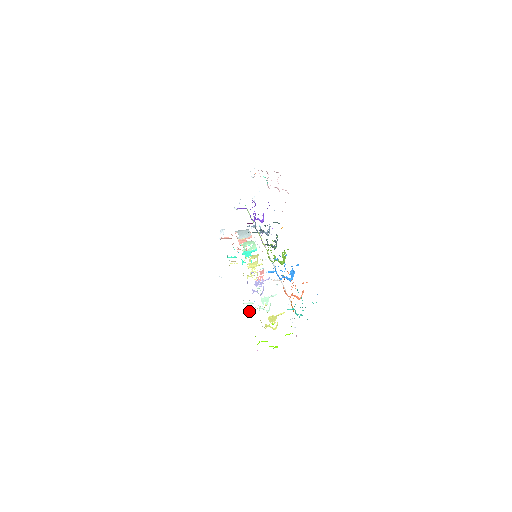
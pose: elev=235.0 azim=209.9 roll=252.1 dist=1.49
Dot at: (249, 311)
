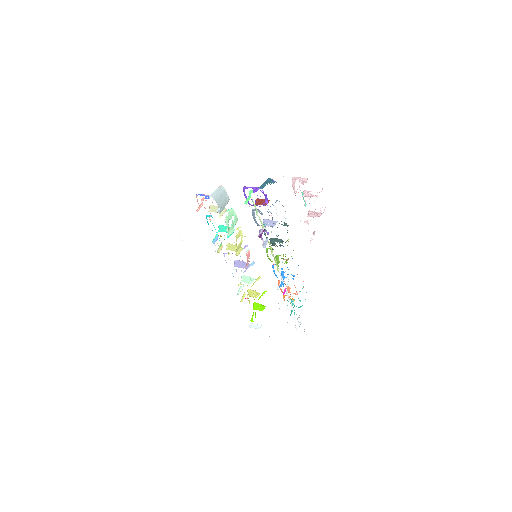
Dot at: occluded
